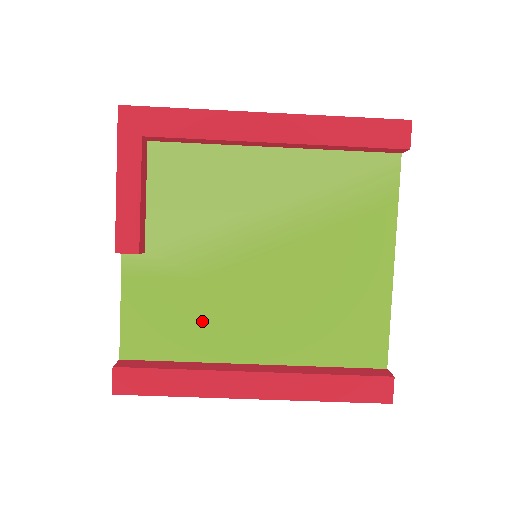
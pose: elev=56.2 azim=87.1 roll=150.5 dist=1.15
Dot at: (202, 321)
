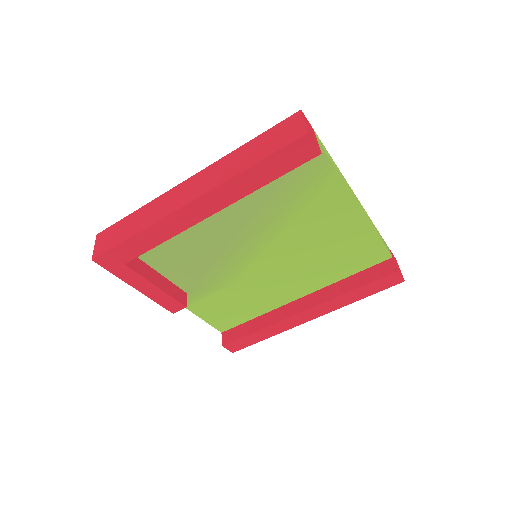
Dot at: (251, 299)
